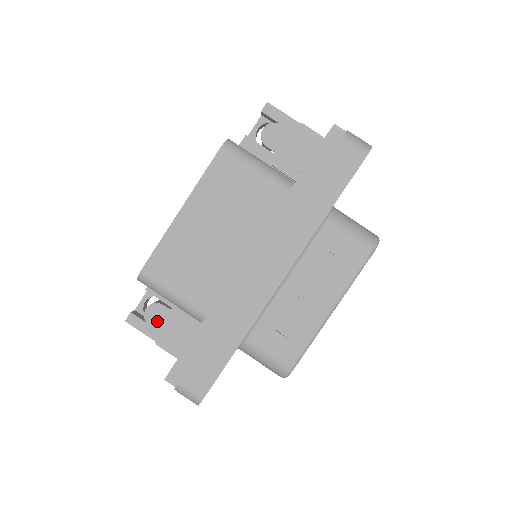
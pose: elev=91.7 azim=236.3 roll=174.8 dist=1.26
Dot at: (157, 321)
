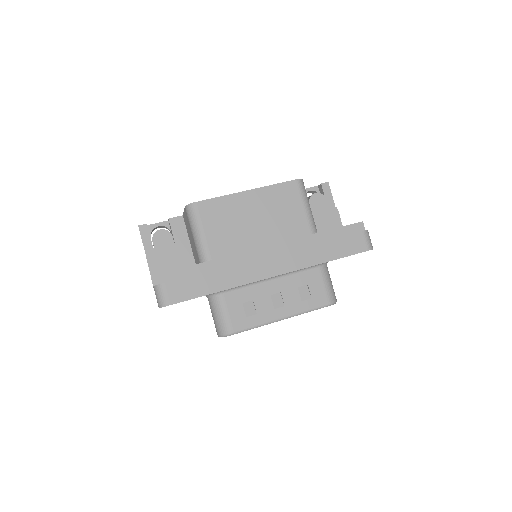
Dot at: (160, 243)
